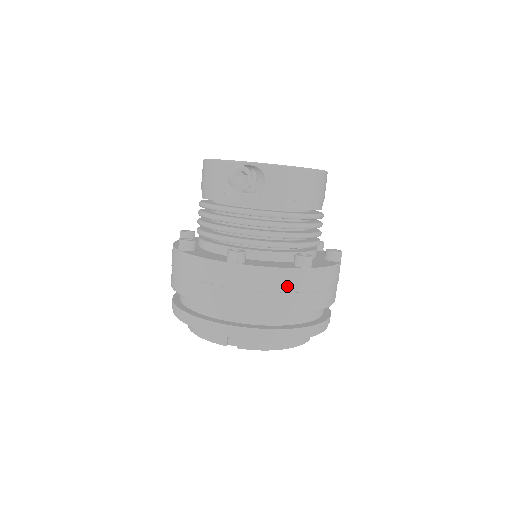
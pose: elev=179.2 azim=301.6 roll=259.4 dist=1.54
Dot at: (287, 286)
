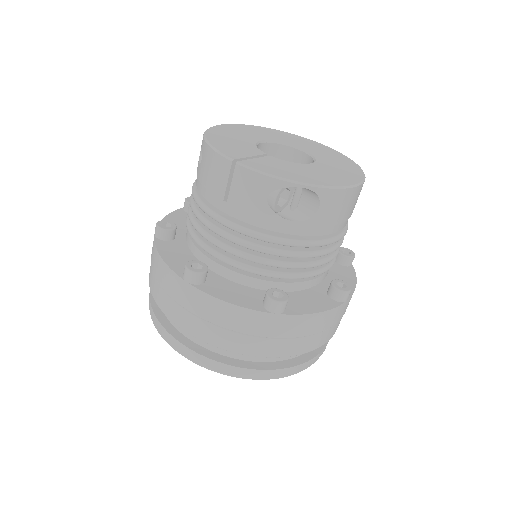
Dot at: (326, 325)
